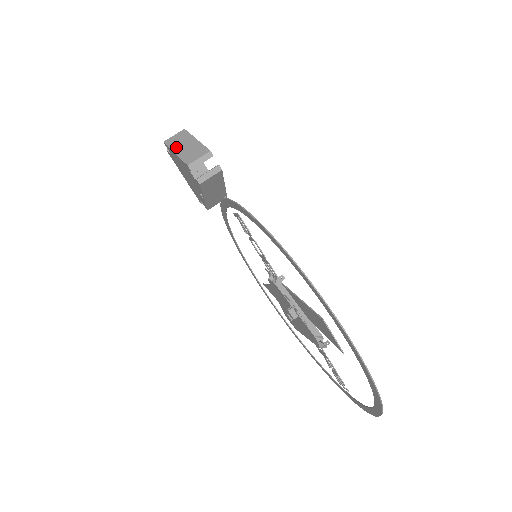
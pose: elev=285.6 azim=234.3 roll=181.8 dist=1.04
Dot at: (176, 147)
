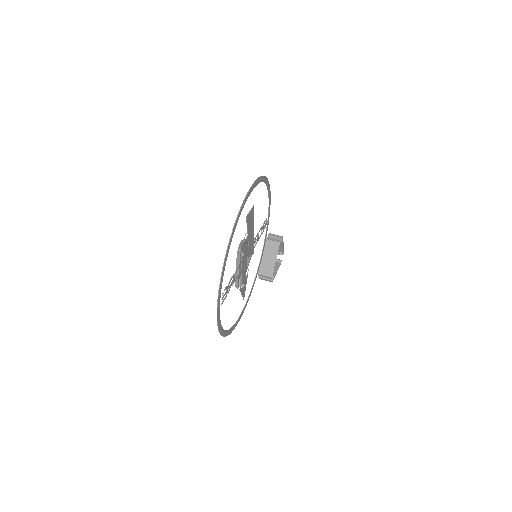
Dot at: occluded
